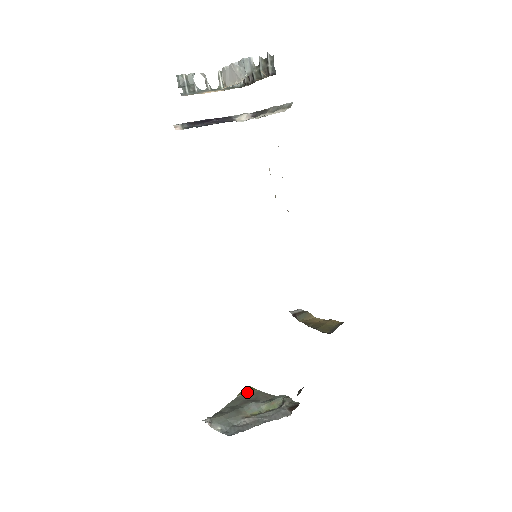
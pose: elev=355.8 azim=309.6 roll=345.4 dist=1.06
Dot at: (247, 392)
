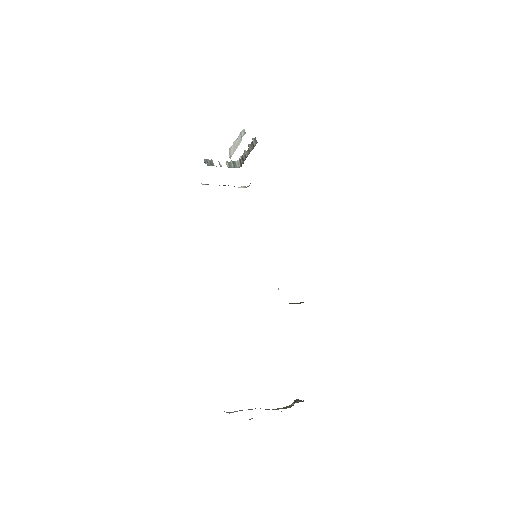
Dot at: occluded
